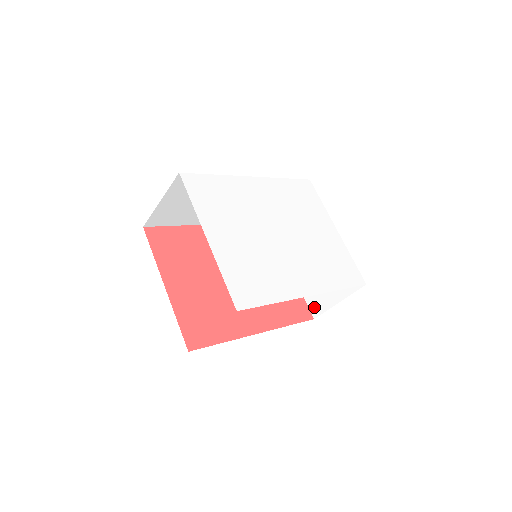
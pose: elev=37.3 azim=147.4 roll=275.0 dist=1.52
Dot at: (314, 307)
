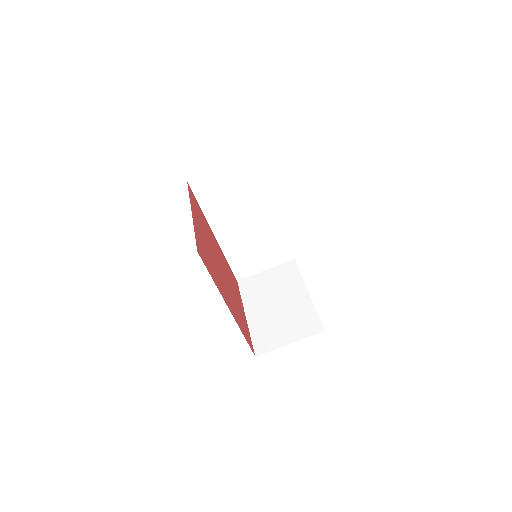
Dot at: (260, 346)
